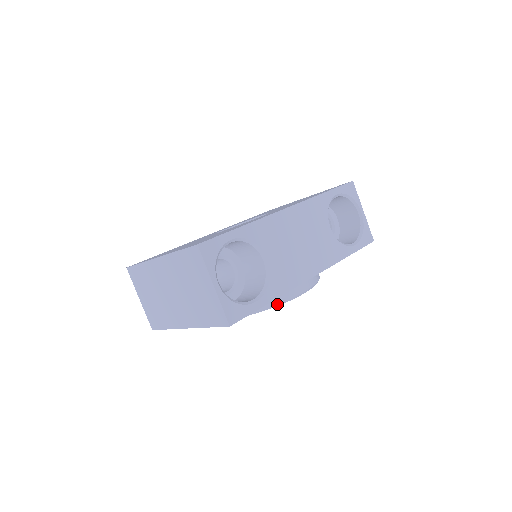
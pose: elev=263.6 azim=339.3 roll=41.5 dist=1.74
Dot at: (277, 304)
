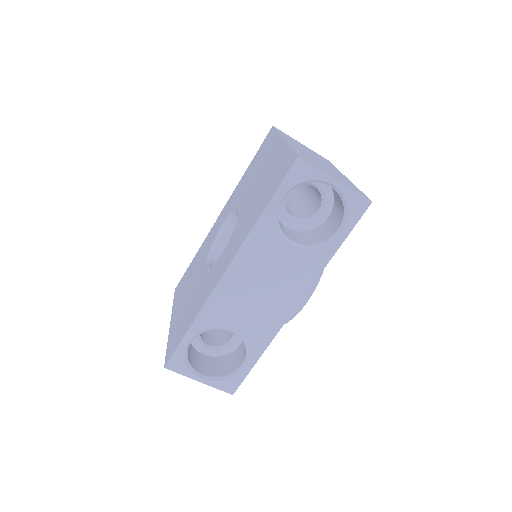
Dot at: occluded
